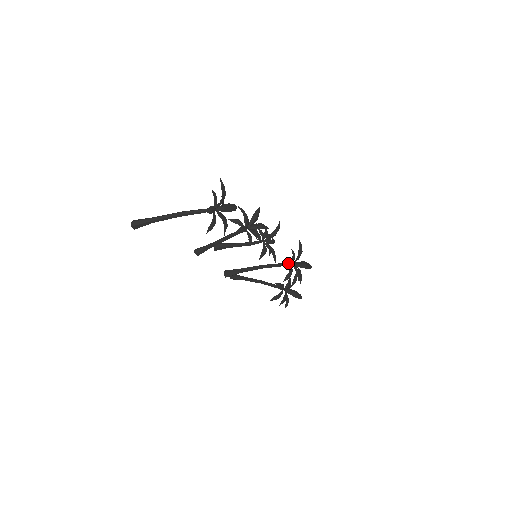
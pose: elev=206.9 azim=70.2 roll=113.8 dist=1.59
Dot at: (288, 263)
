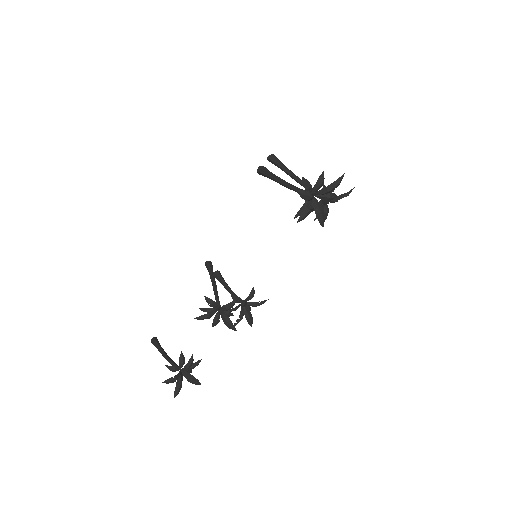
Dot at: occluded
